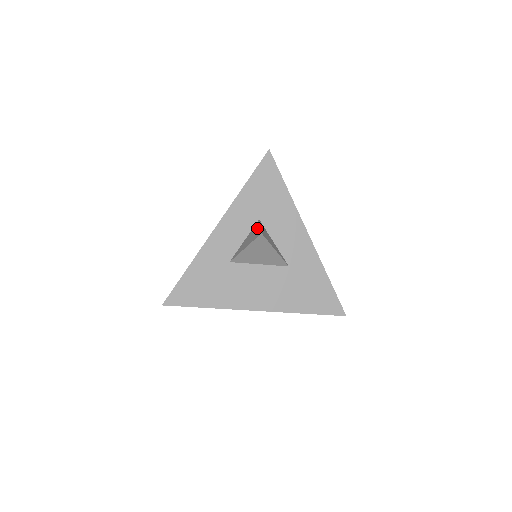
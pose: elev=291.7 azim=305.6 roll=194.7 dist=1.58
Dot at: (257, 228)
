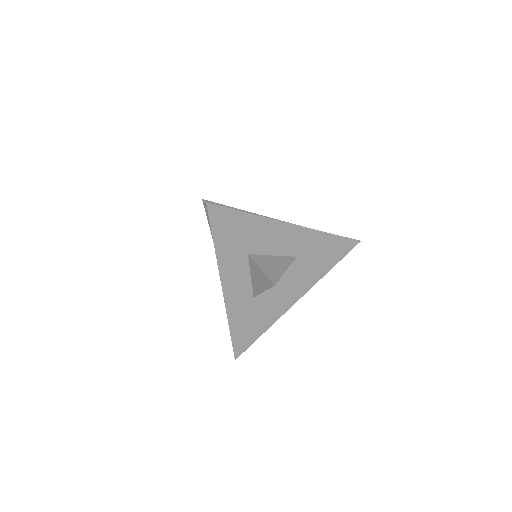
Dot at: (258, 271)
